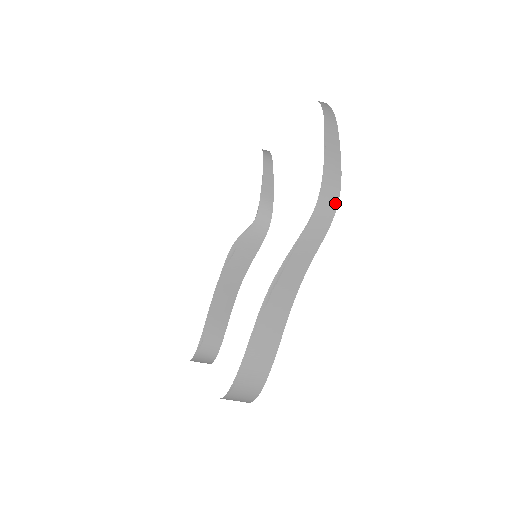
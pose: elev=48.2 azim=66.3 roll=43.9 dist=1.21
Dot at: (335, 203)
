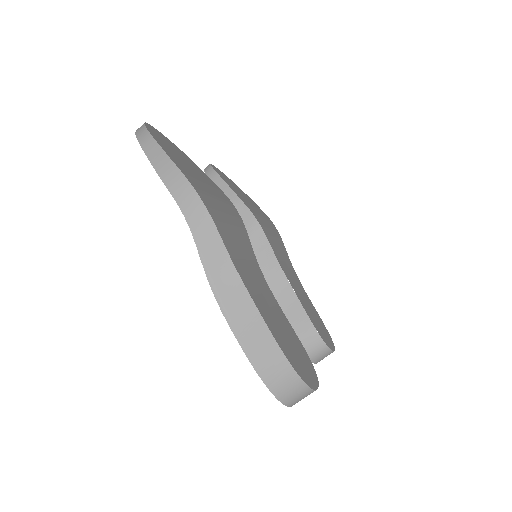
Dot at: (195, 195)
